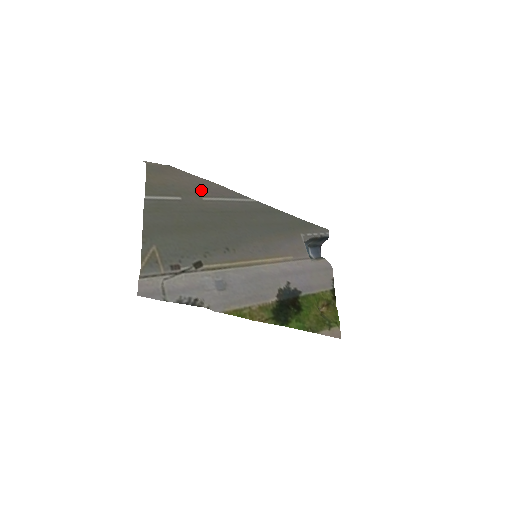
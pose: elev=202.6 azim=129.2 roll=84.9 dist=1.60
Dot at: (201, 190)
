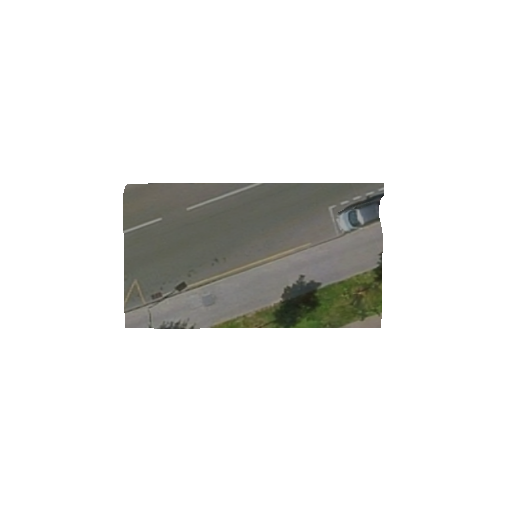
Dot at: (185, 199)
